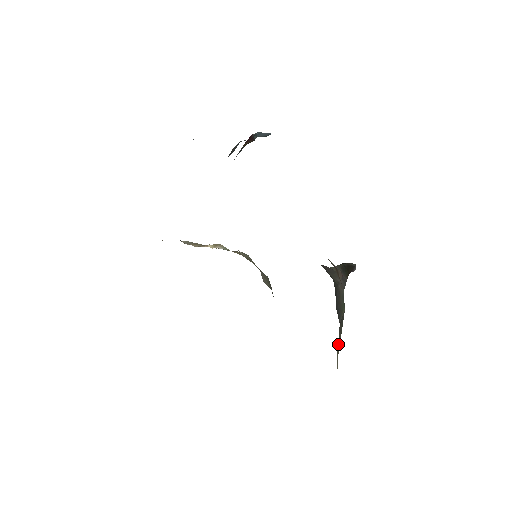
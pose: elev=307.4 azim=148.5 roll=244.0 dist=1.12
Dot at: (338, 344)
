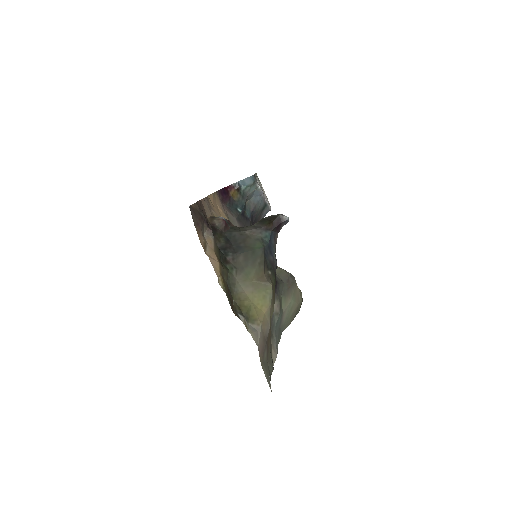
Dot at: (240, 270)
